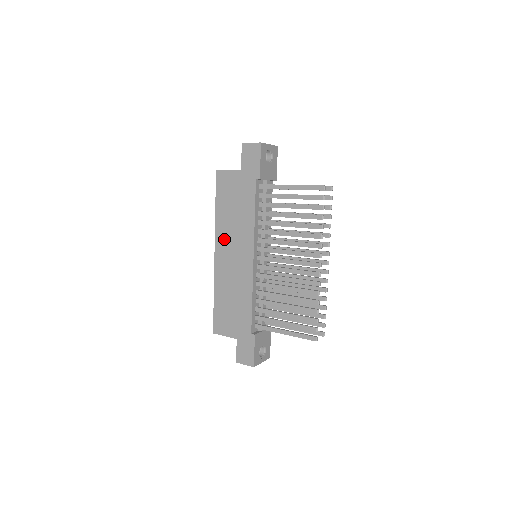
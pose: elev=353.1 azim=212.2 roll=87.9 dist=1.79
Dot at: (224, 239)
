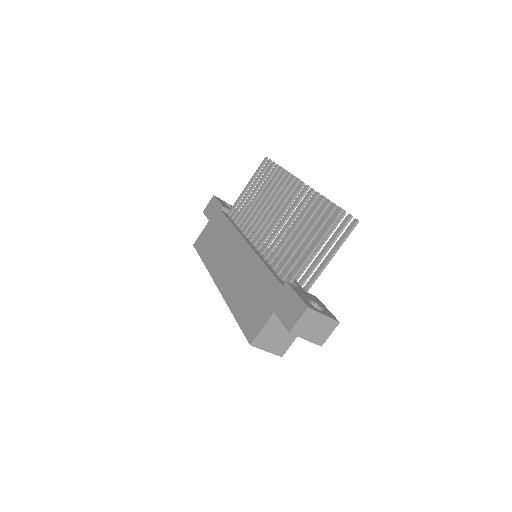
Dot at: (218, 267)
